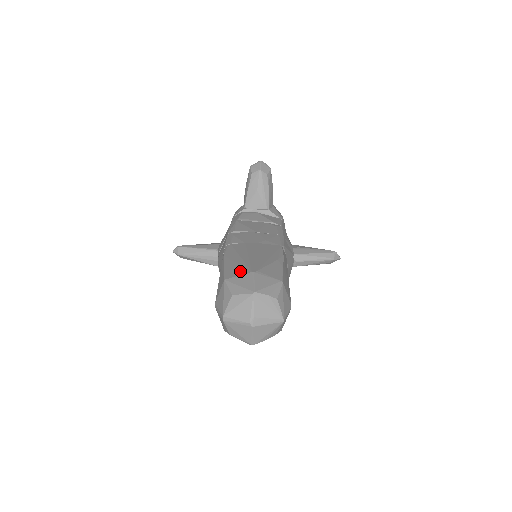
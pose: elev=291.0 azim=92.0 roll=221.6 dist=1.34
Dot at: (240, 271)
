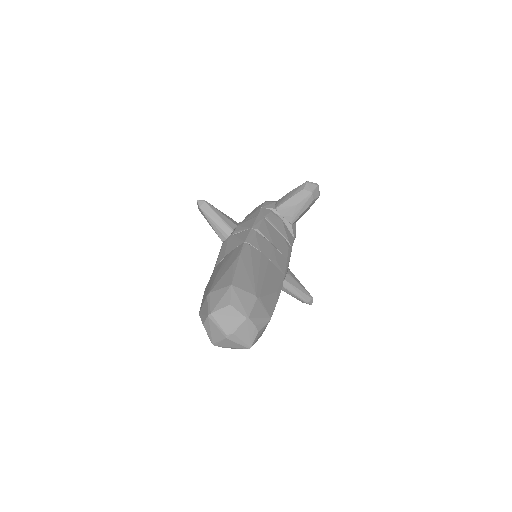
Dot at: (247, 286)
